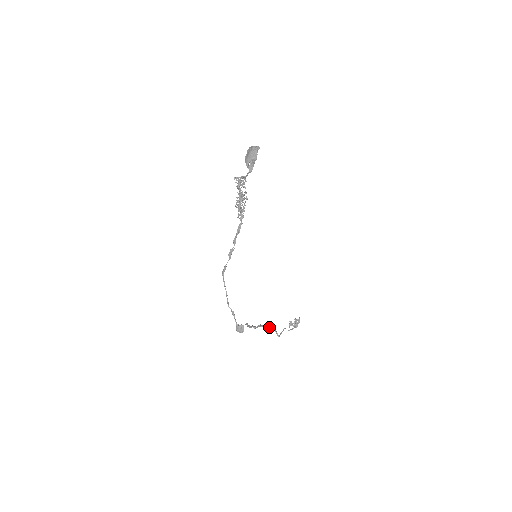
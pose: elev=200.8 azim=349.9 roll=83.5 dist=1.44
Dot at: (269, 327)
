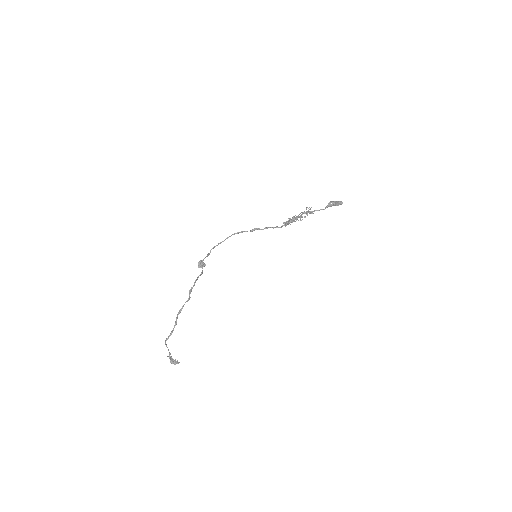
Dot at: occluded
